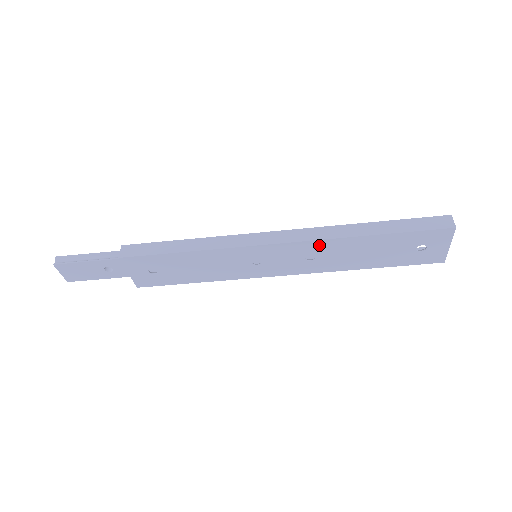
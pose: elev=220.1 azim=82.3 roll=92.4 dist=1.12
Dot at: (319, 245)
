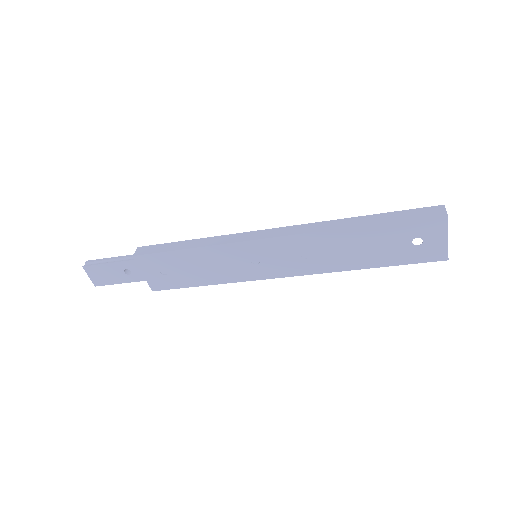
Dot at: (311, 239)
